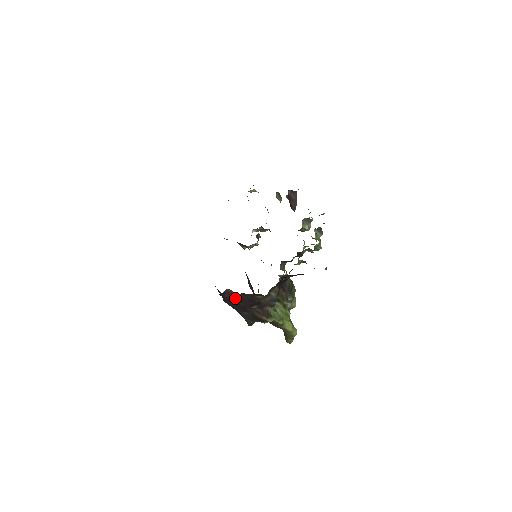
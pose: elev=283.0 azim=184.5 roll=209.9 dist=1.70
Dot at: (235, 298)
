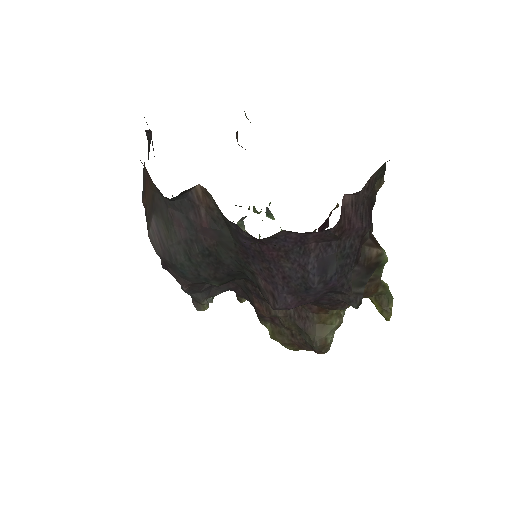
Dot at: (352, 218)
